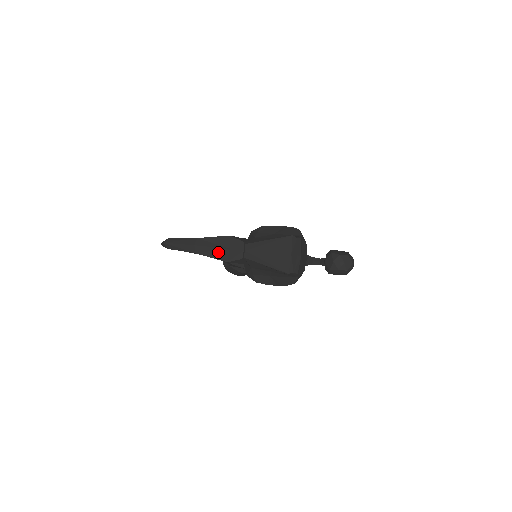
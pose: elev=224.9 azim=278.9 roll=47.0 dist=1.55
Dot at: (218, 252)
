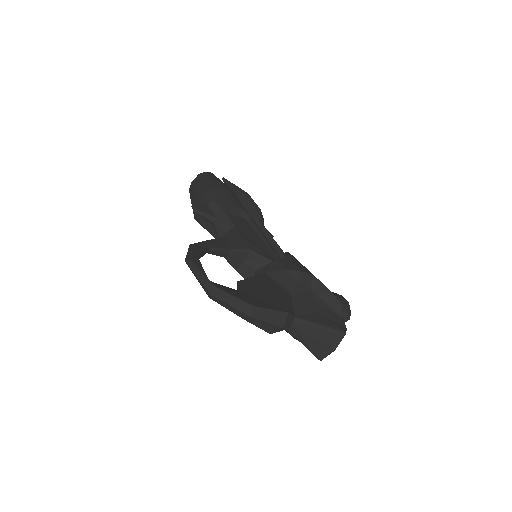
Dot at: (269, 326)
